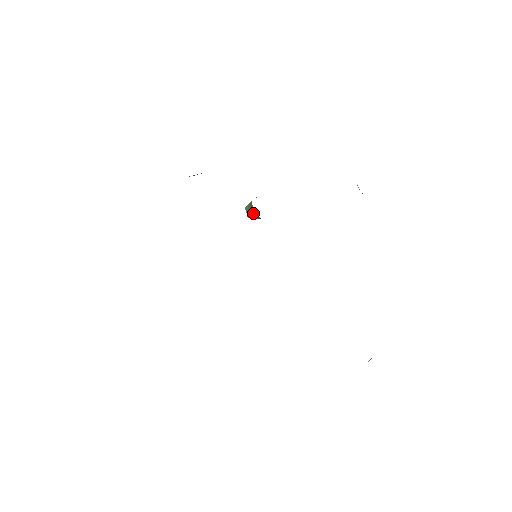
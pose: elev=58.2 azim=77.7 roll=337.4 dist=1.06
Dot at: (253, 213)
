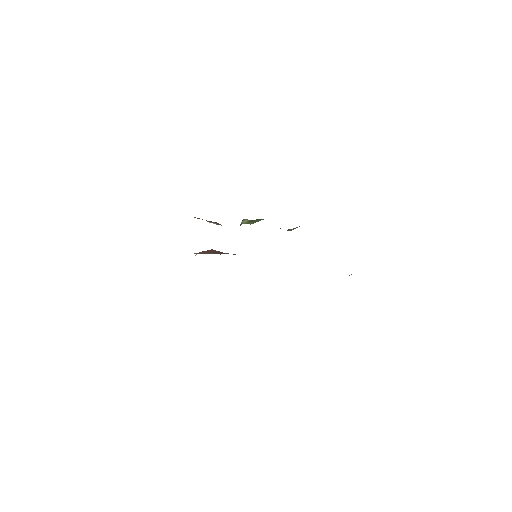
Dot at: occluded
